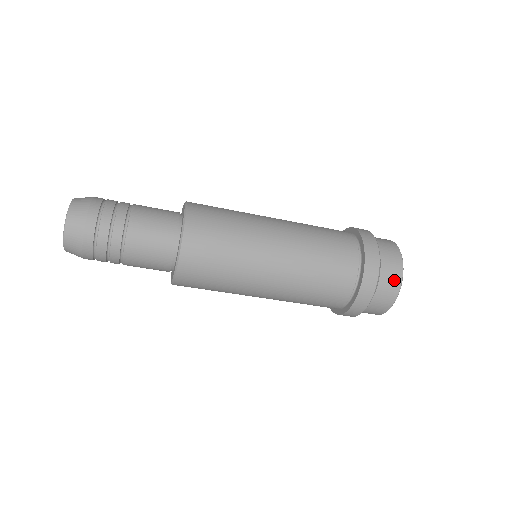
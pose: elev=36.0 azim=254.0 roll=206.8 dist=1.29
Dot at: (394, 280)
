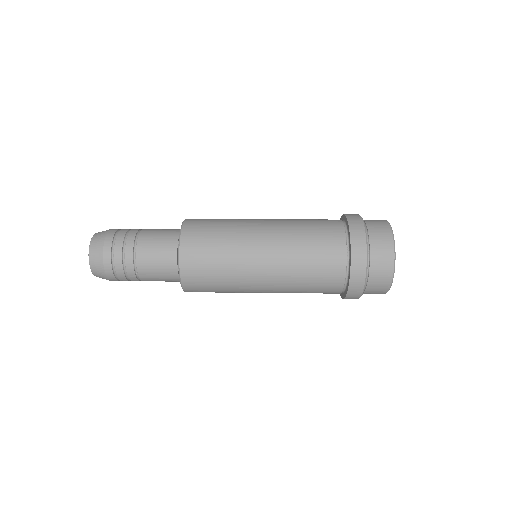
Dot at: occluded
